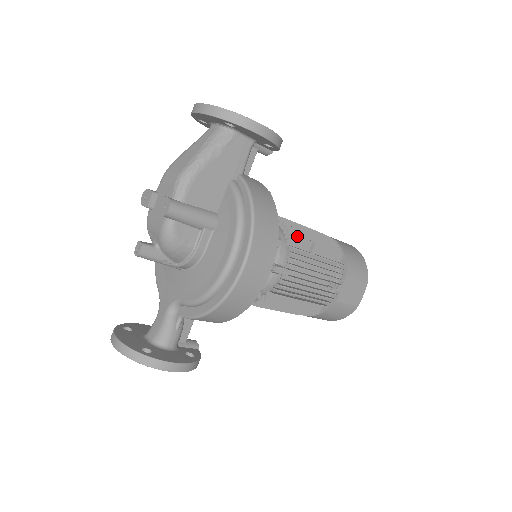
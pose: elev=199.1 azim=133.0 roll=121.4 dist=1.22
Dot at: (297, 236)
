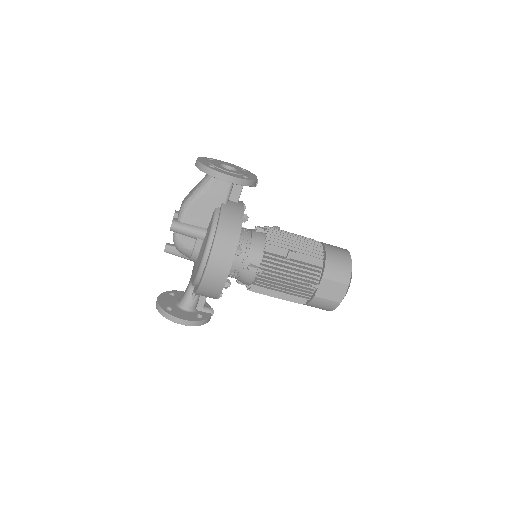
Dot at: (273, 246)
